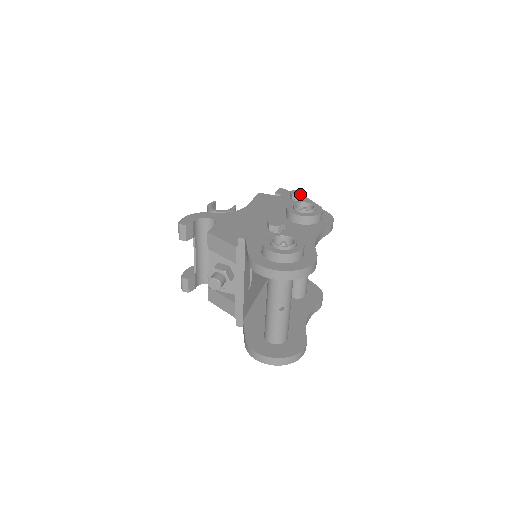
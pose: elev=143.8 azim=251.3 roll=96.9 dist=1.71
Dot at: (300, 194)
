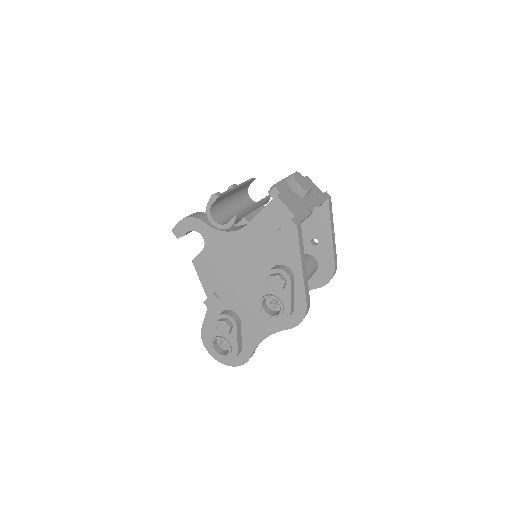
Dot at: (275, 290)
